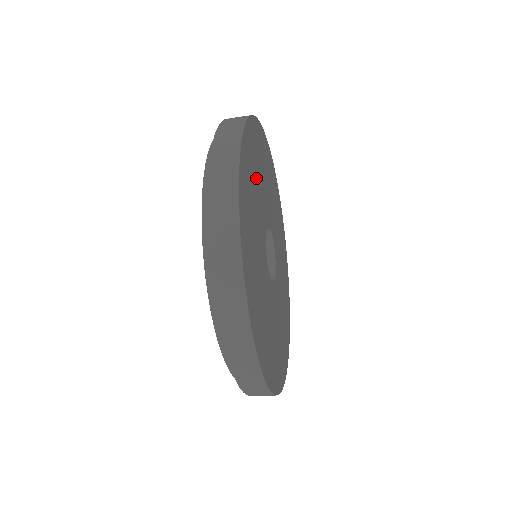
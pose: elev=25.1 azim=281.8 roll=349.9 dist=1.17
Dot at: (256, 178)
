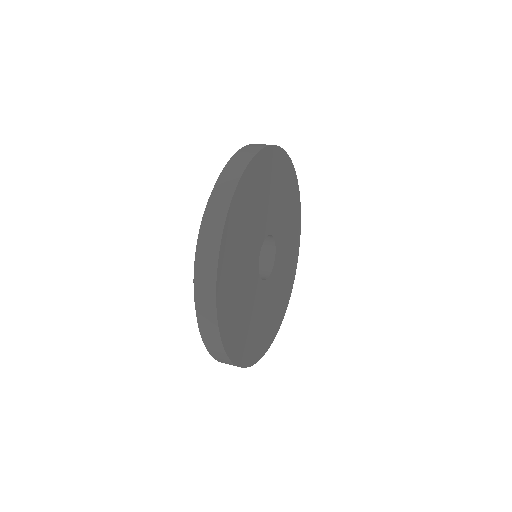
Dot at: (242, 312)
